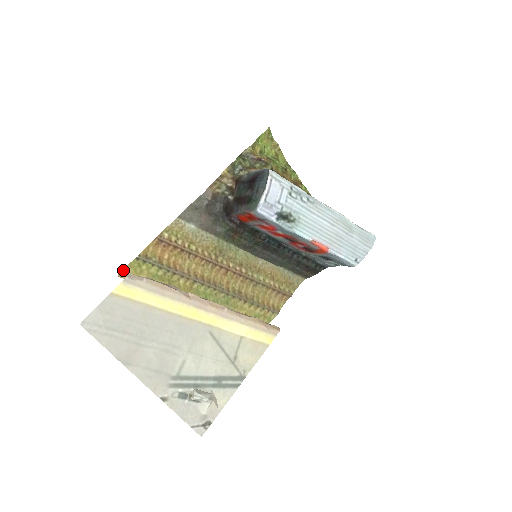
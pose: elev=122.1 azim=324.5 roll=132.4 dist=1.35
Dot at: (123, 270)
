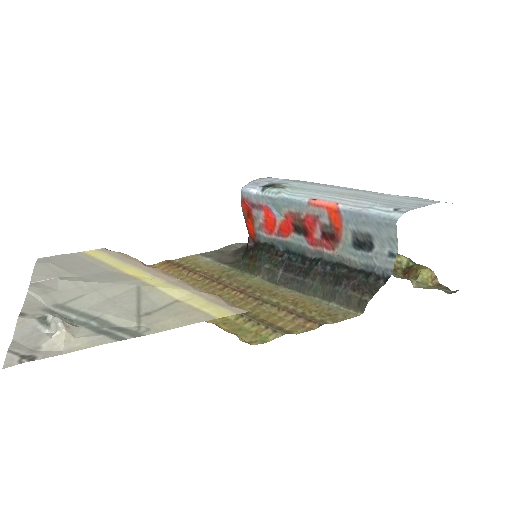
Dot at: occluded
